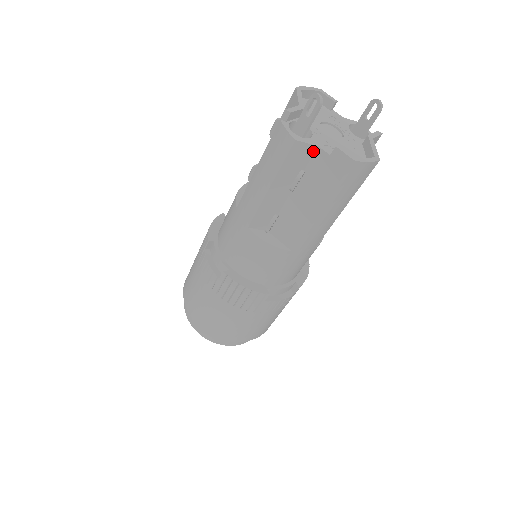
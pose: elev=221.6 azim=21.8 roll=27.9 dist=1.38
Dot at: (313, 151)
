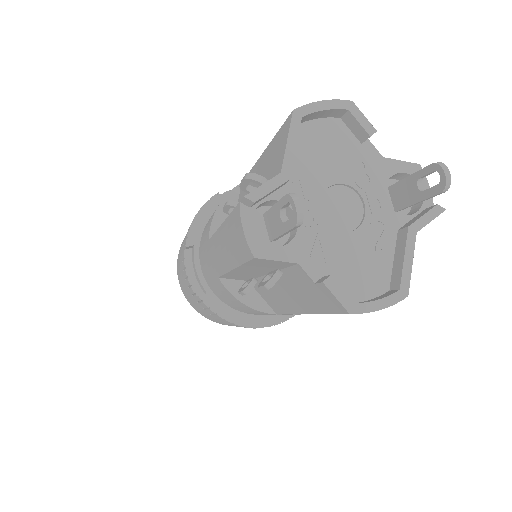
Dot at: (291, 264)
